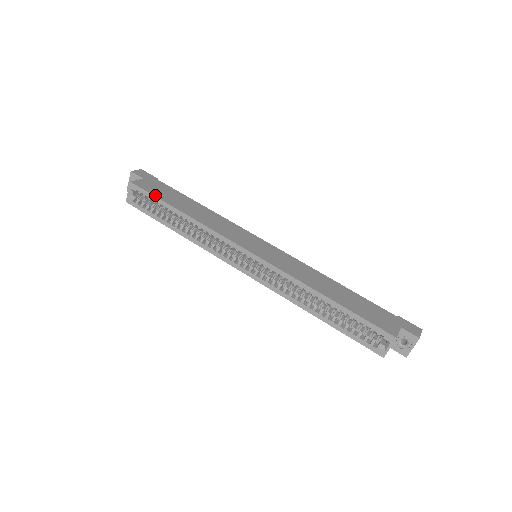
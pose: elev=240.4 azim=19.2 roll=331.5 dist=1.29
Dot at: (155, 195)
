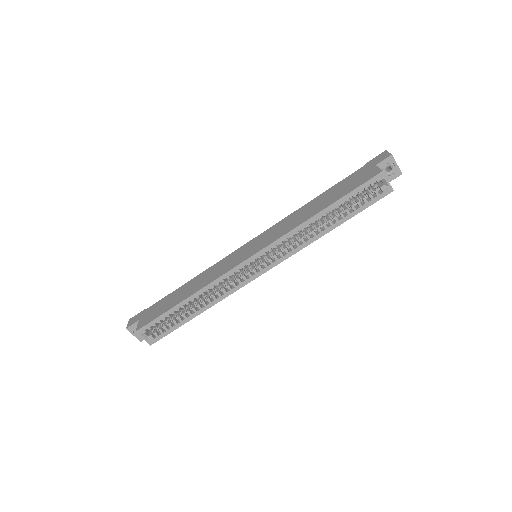
Dot at: (159, 315)
